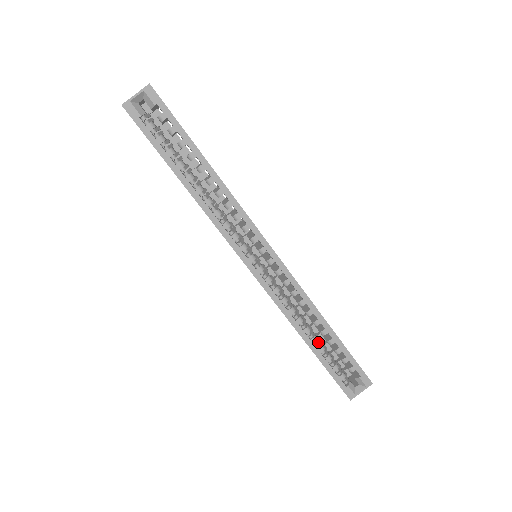
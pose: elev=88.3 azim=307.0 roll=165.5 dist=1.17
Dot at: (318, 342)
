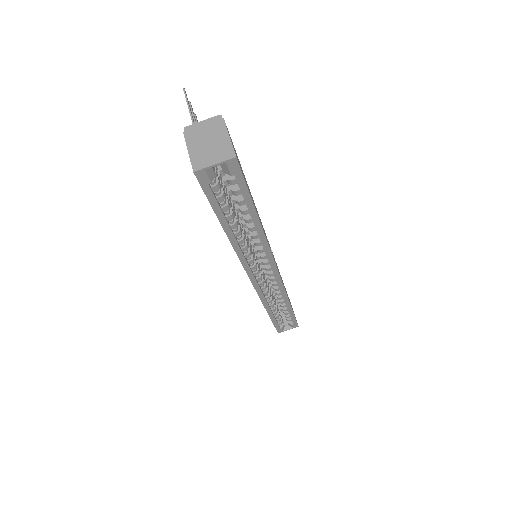
Dot at: occluded
